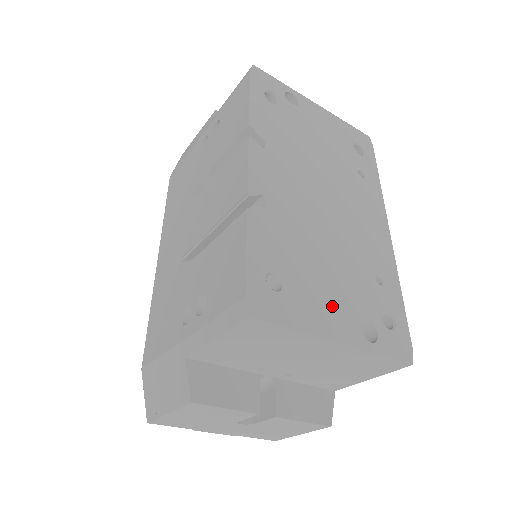
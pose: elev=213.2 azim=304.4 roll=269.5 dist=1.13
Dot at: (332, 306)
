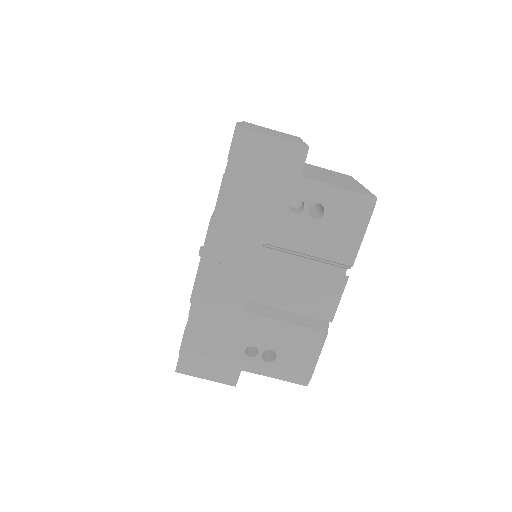
Dot at: occluded
